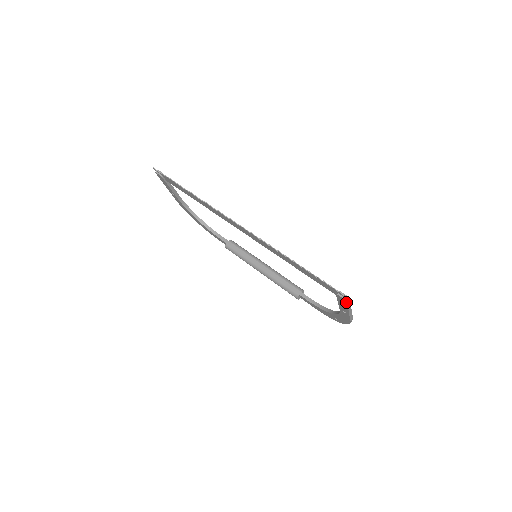
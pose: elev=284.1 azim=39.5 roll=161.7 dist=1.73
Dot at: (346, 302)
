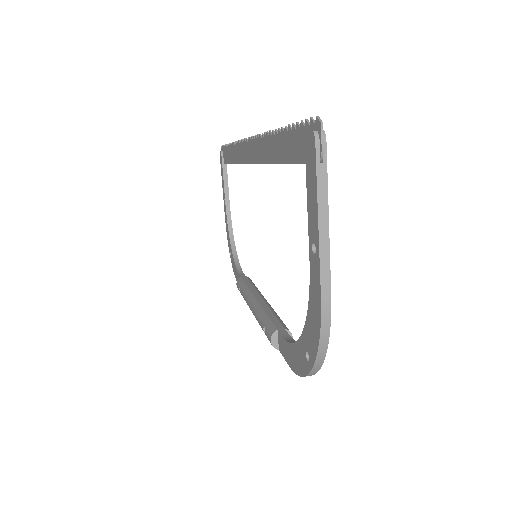
Dot at: (314, 146)
